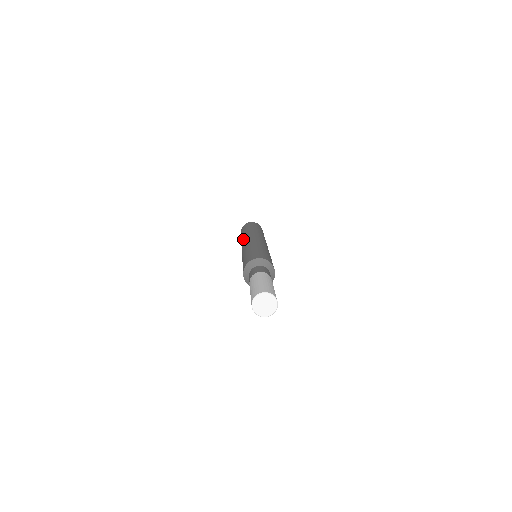
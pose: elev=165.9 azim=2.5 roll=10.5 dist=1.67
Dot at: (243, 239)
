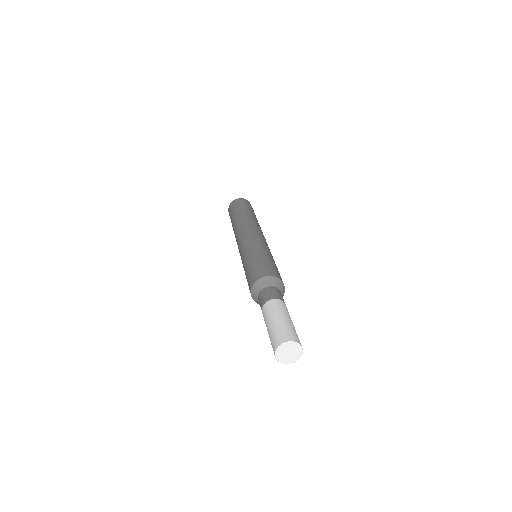
Dot at: occluded
